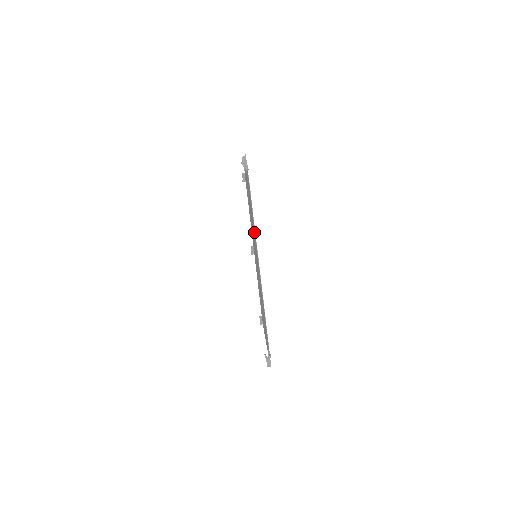
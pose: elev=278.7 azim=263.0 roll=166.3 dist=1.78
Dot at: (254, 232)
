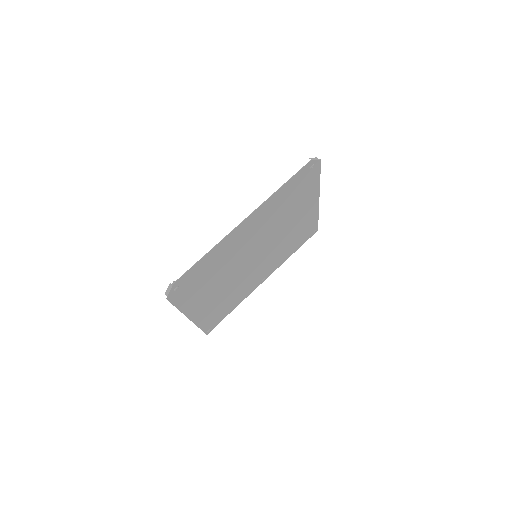
Dot at: (269, 209)
